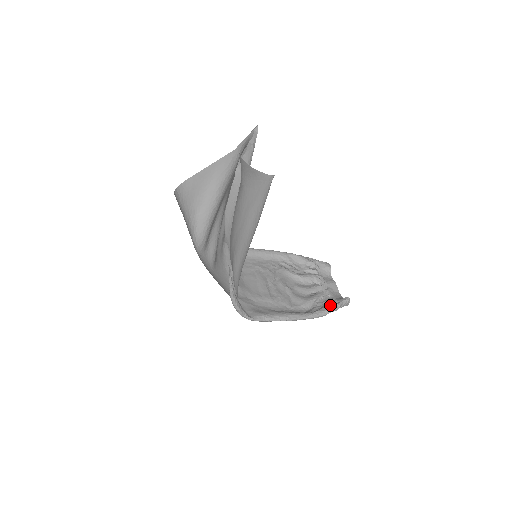
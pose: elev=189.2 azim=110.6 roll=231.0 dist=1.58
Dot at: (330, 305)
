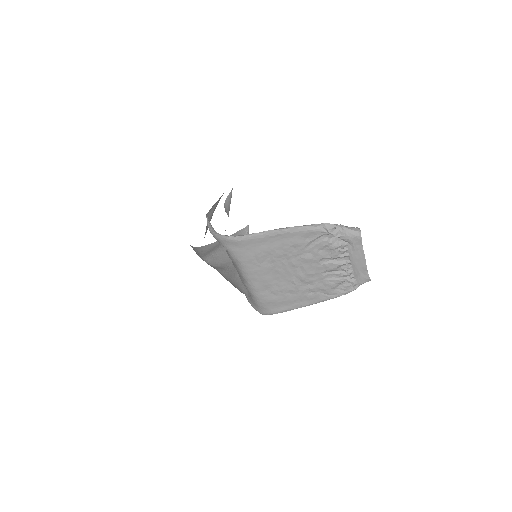
Dot at: occluded
